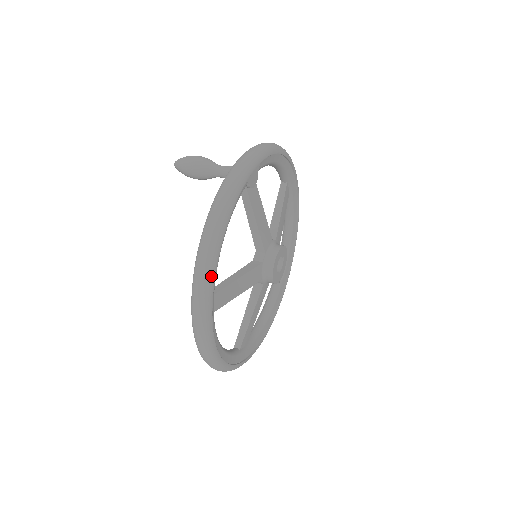
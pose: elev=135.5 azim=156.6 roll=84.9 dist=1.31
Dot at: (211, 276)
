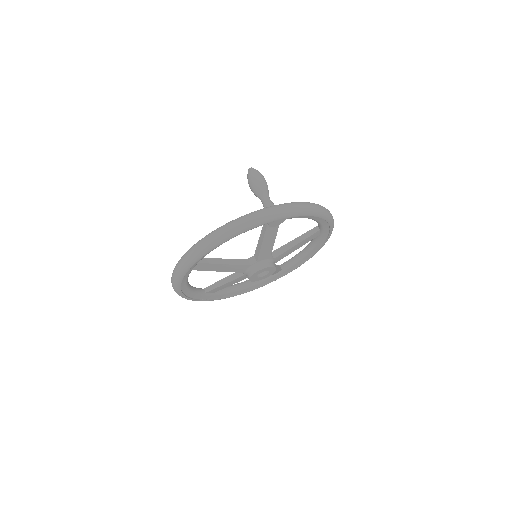
Dot at: (199, 256)
